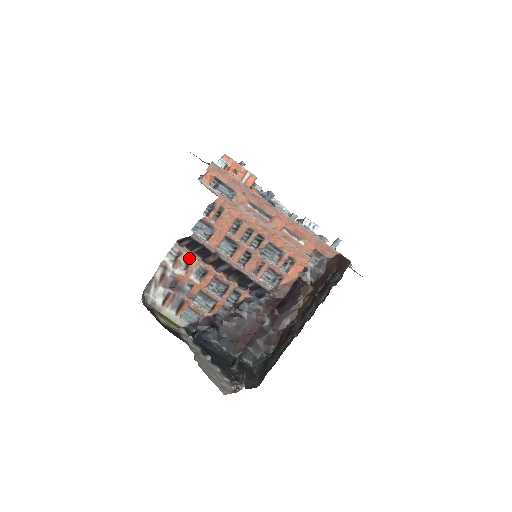
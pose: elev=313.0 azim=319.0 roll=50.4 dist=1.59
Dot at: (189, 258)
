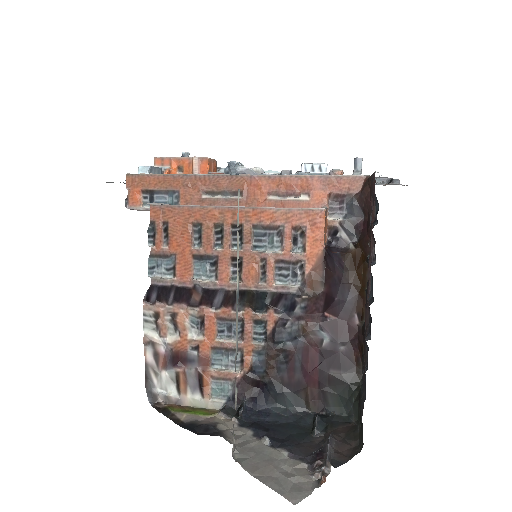
Dot at: (171, 313)
